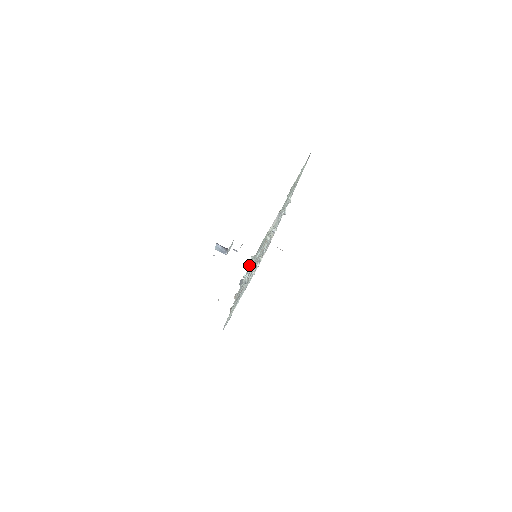
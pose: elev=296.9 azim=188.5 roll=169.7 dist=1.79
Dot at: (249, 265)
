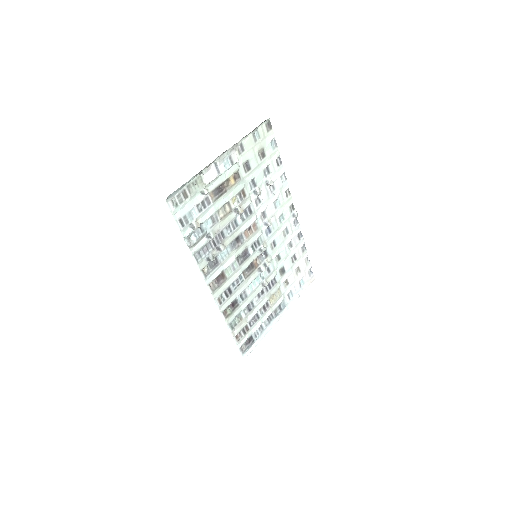
Dot at: (170, 208)
